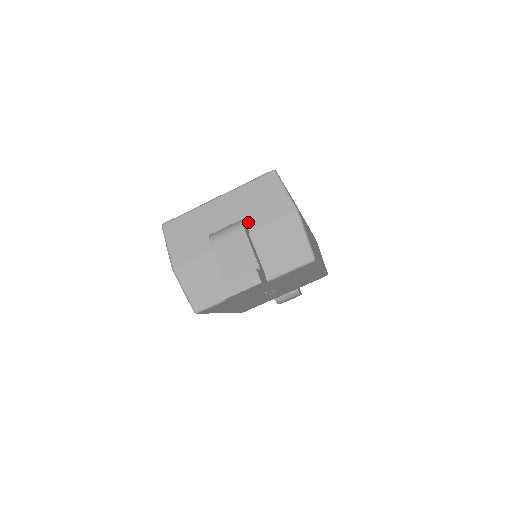
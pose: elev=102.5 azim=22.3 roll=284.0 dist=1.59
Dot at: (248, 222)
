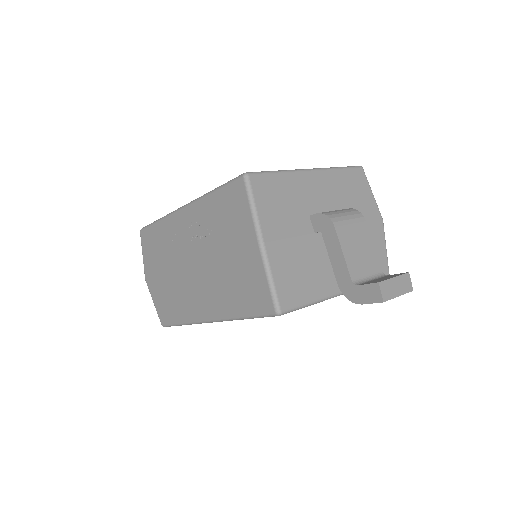
Dot at: occluded
